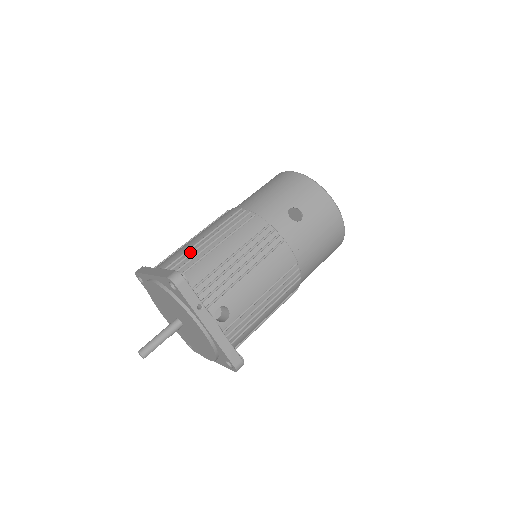
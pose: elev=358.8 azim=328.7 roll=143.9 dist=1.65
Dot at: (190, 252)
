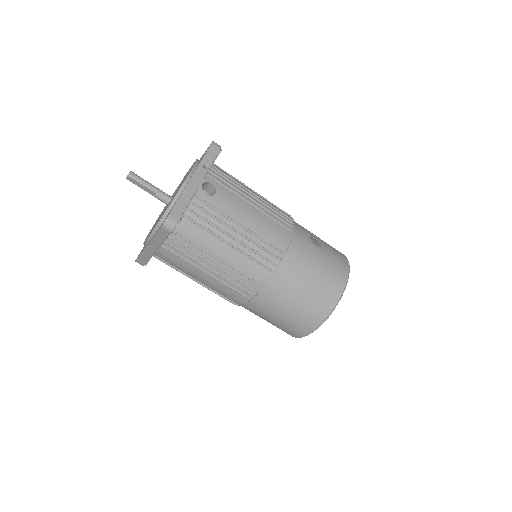
Dot at: occluded
